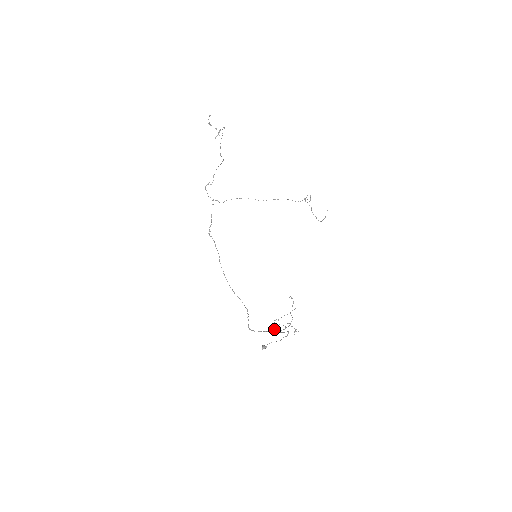
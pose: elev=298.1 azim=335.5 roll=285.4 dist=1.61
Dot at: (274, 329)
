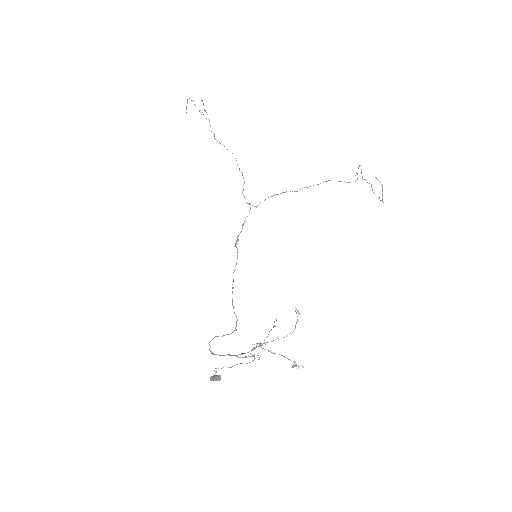
Dot at: occluded
